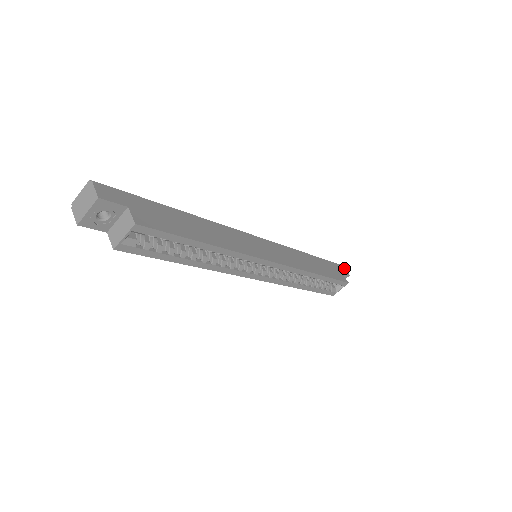
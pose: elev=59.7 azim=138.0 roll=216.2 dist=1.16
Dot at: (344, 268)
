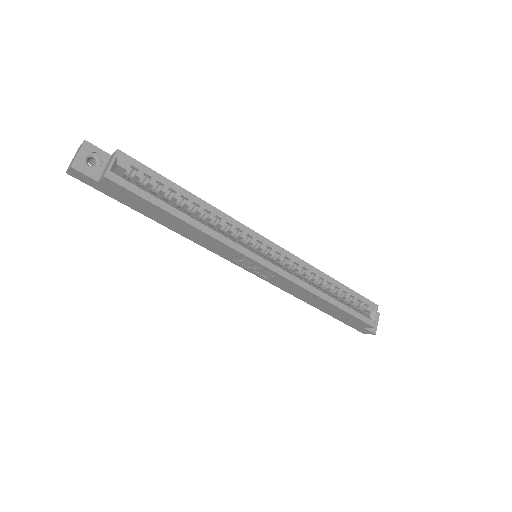
Dot at: occluded
